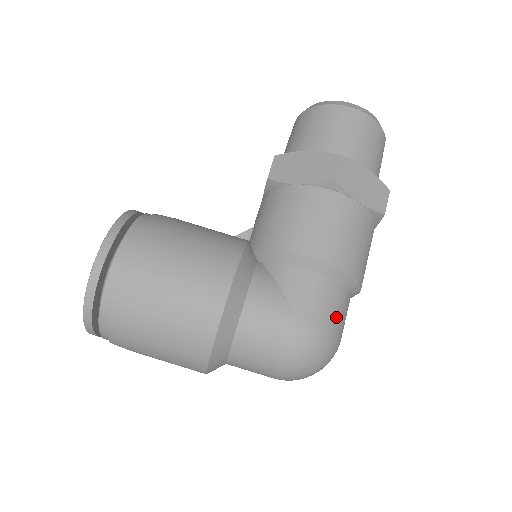
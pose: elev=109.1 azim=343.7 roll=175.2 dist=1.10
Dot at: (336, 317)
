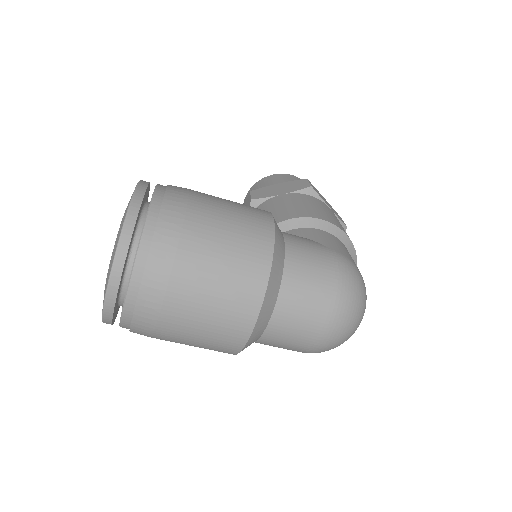
Dot at: occluded
